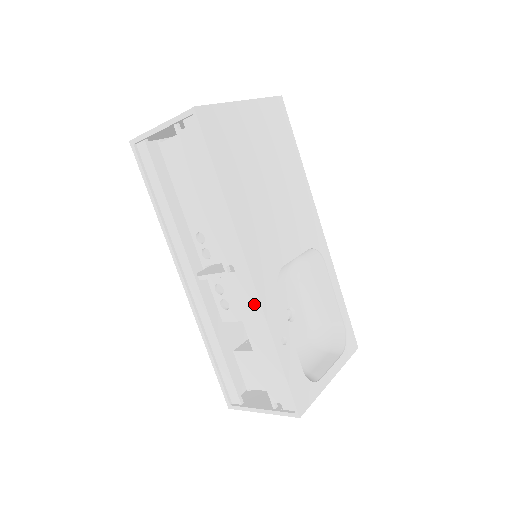
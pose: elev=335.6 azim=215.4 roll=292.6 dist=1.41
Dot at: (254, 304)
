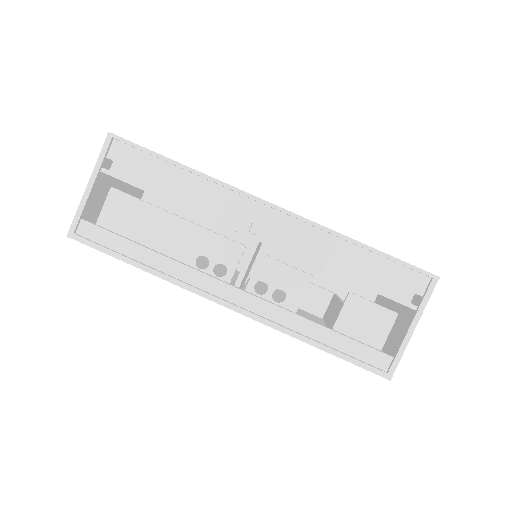
Dot at: (301, 231)
